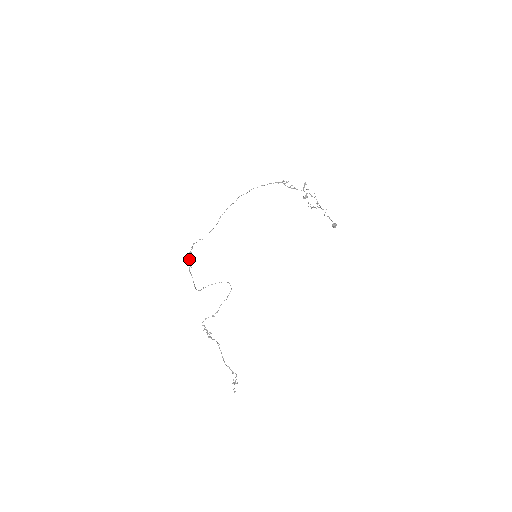
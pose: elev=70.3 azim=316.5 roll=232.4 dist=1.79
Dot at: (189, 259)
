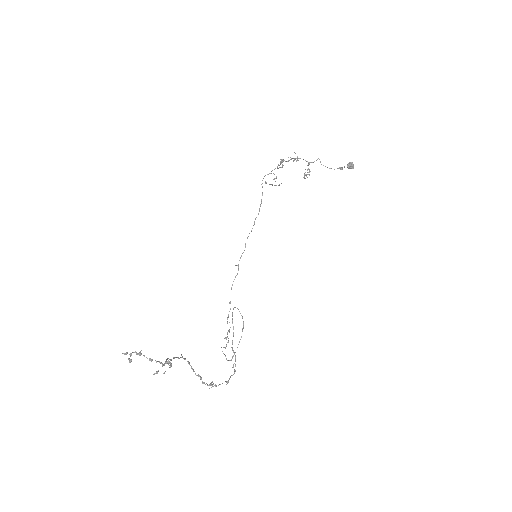
Dot at: (226, 337)
